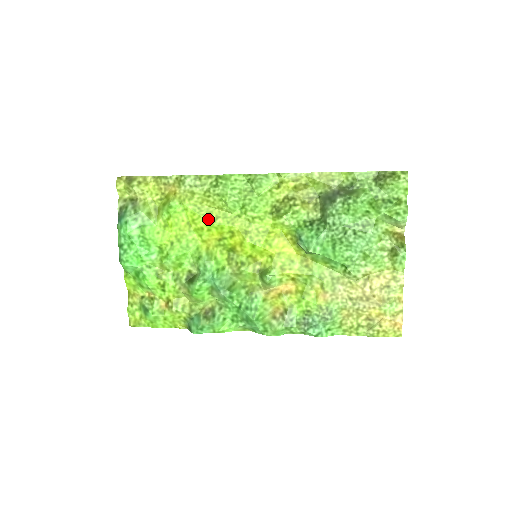
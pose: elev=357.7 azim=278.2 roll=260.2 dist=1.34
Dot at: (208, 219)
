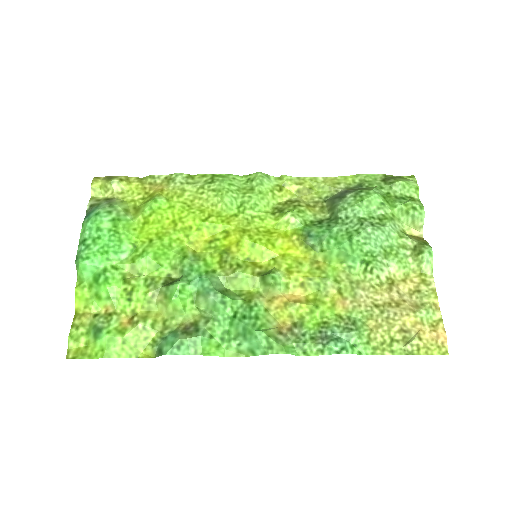
Dot at: (199, 217)
